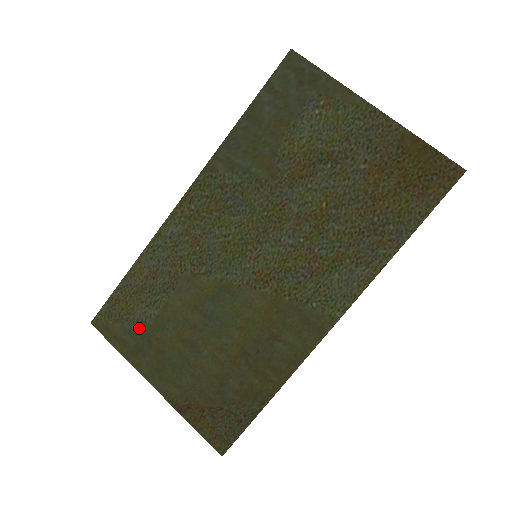
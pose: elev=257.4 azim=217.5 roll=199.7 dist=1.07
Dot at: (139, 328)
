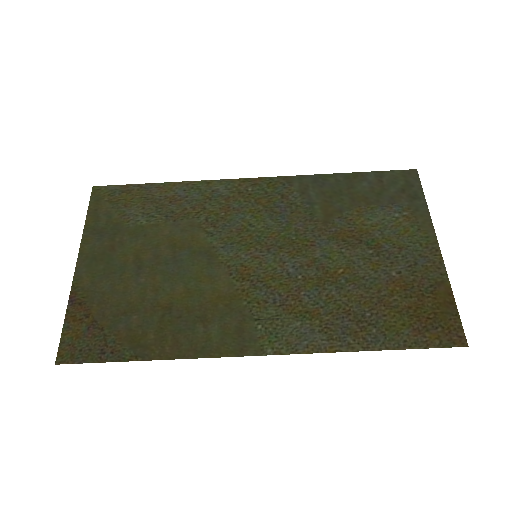
Dot at: (119, 220)
